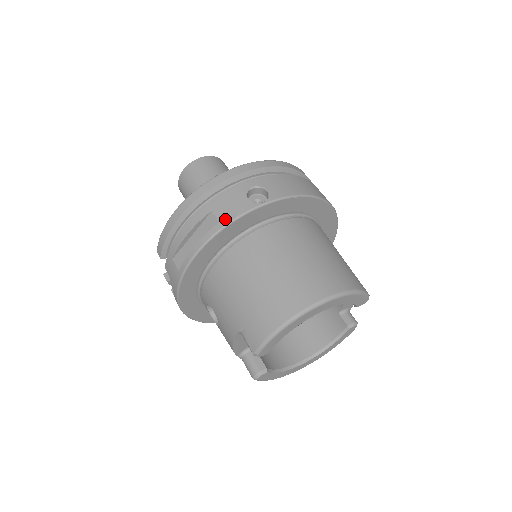
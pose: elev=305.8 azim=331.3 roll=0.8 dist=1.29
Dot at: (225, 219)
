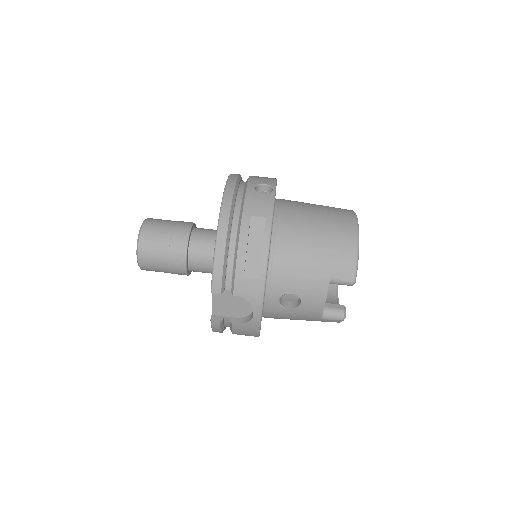
Dot at: (267, 213)
